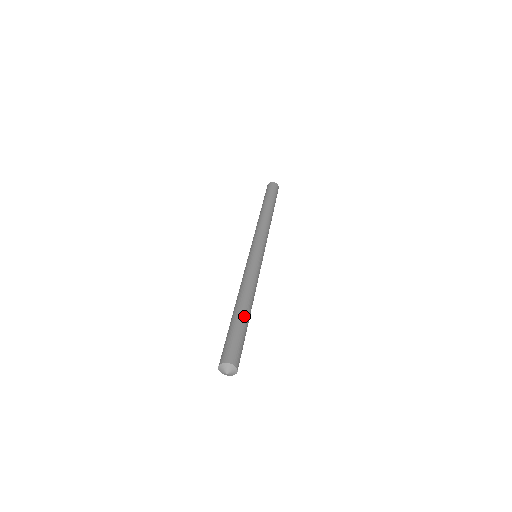
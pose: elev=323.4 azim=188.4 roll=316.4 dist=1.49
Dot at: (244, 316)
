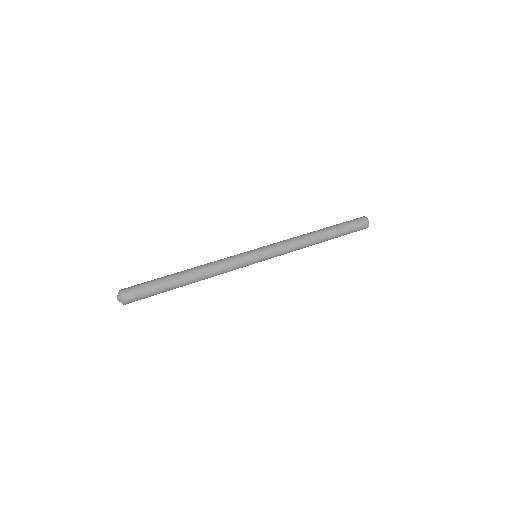
Dot at: (174, 280)
